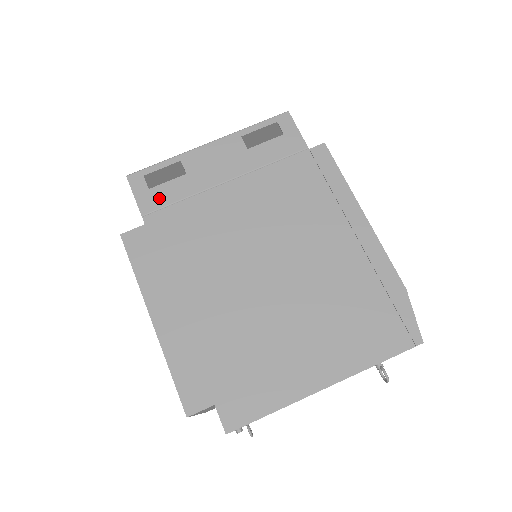
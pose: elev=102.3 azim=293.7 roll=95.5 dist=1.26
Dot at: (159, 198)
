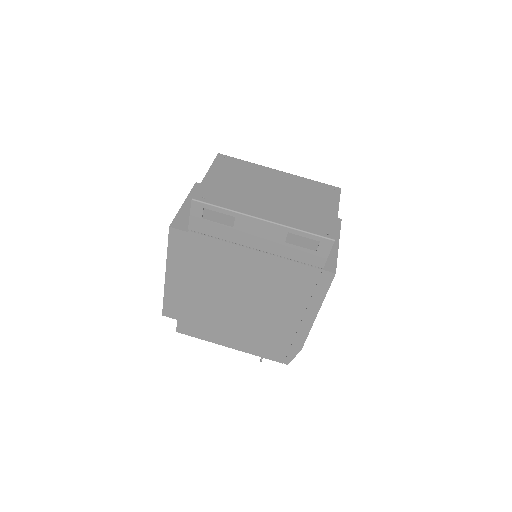
Dot at: (205, 228)
